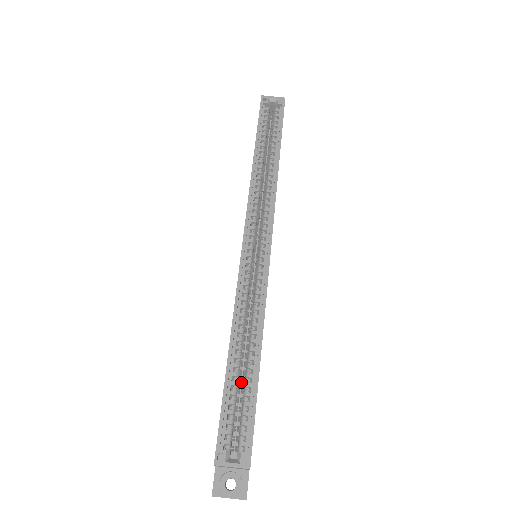
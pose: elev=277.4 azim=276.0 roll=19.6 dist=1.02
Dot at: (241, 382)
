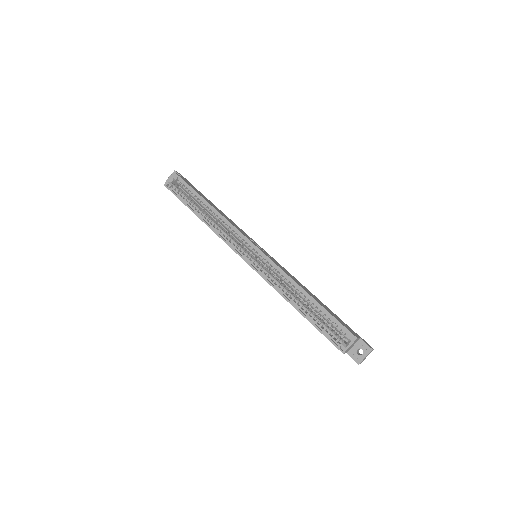
Dot at: occluded
